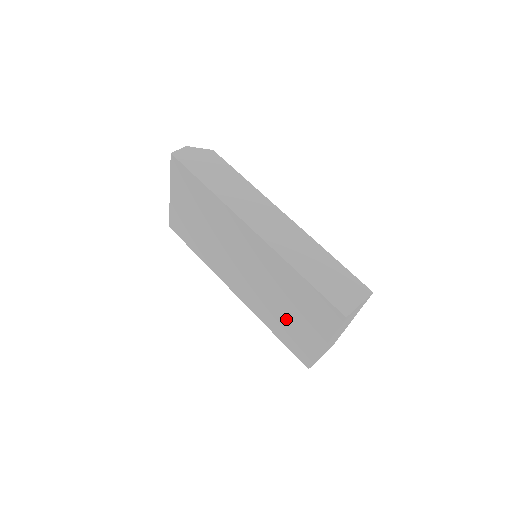
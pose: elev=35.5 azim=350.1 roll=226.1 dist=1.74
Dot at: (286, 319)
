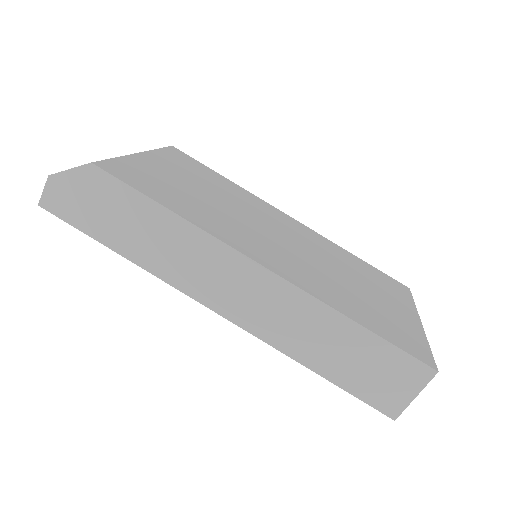
Dot at: occluded
